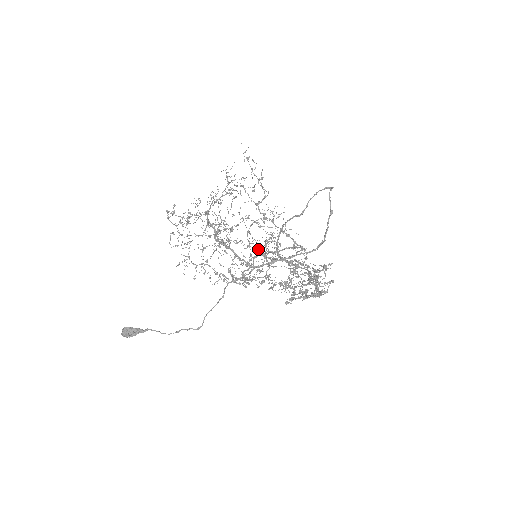
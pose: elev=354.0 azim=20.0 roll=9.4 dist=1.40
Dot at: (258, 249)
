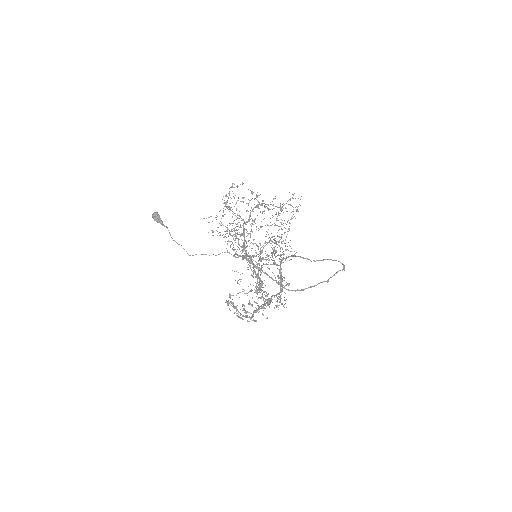
Dot at: occluded
